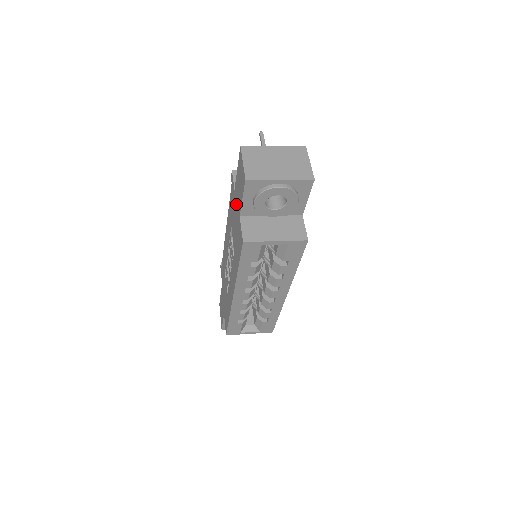
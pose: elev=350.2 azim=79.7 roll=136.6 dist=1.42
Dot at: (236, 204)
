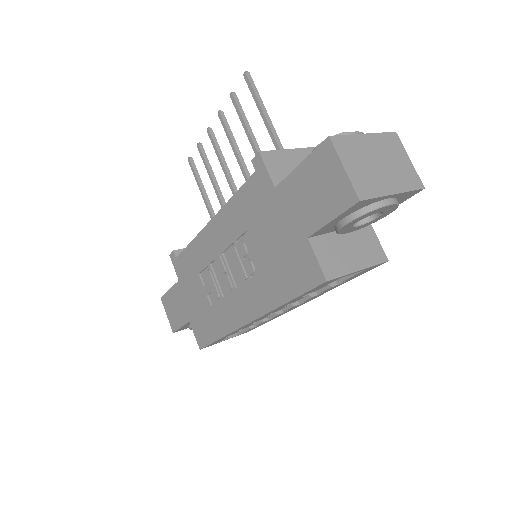
Dot at: (287, 213)
